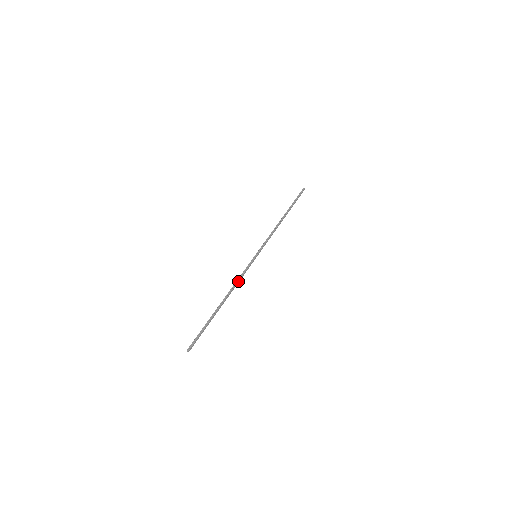
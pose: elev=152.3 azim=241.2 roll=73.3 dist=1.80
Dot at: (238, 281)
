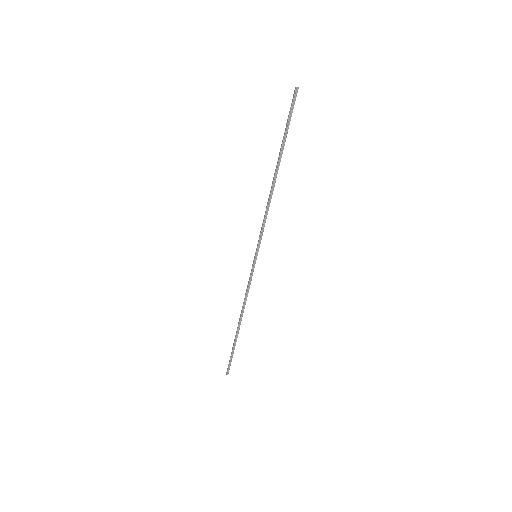
Dot at: (267, 211)
